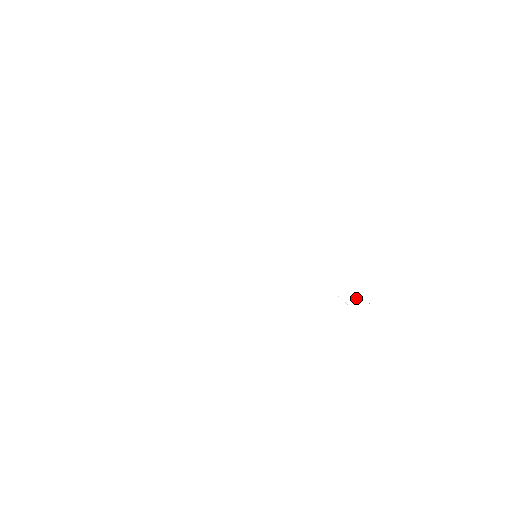
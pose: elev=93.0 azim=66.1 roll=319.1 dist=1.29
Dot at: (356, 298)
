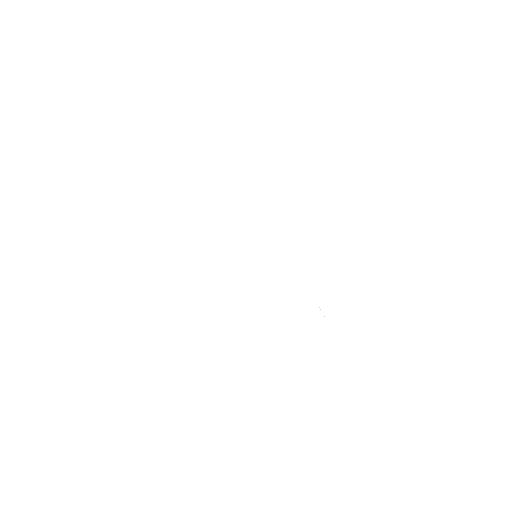
Dot at: occluded
